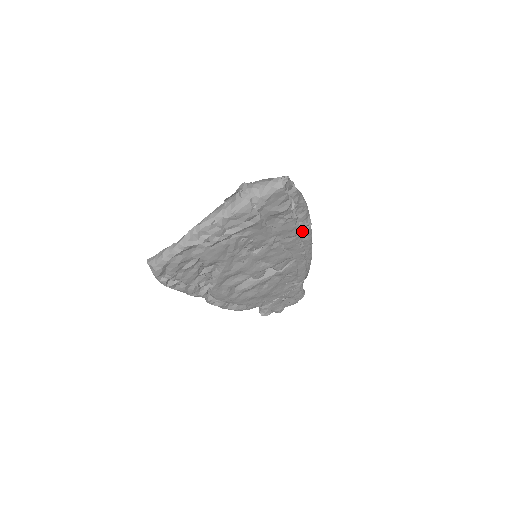
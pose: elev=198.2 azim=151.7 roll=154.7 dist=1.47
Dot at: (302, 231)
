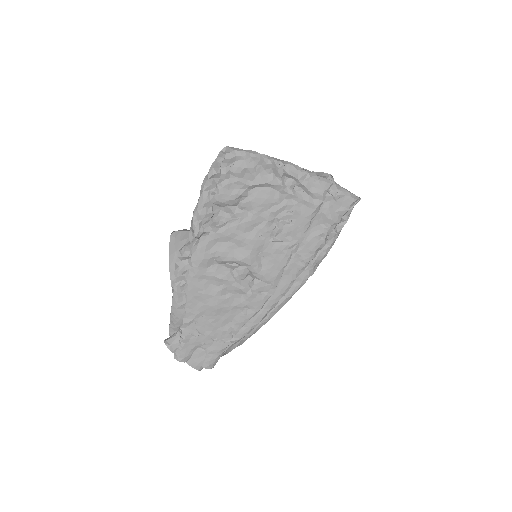
Dot at: (305, 270)
